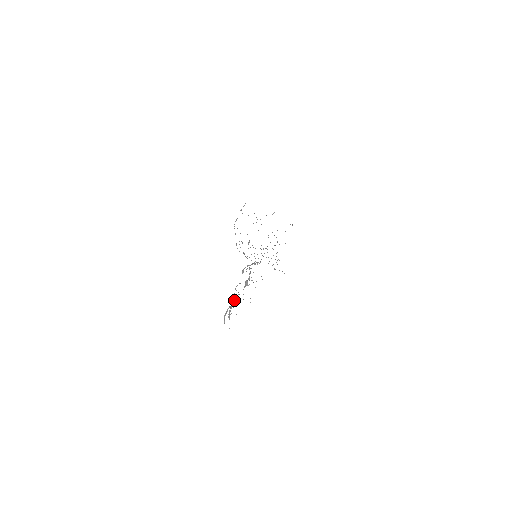
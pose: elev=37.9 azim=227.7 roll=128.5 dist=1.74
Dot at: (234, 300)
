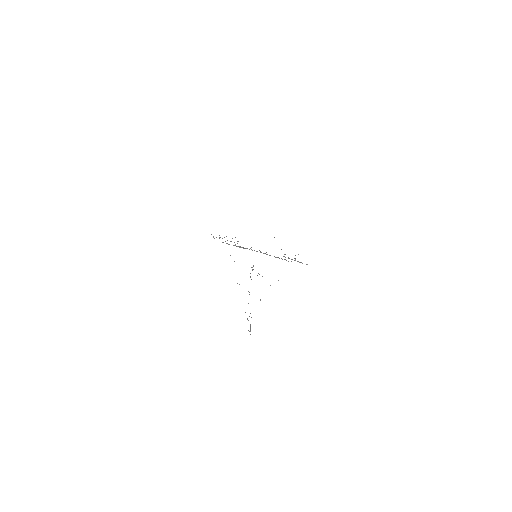
Dot at: occluded
